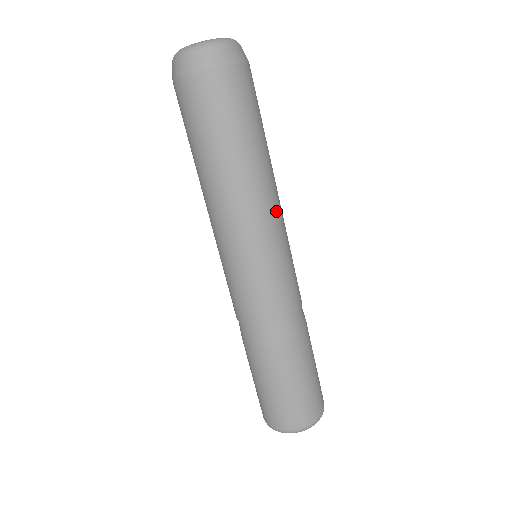
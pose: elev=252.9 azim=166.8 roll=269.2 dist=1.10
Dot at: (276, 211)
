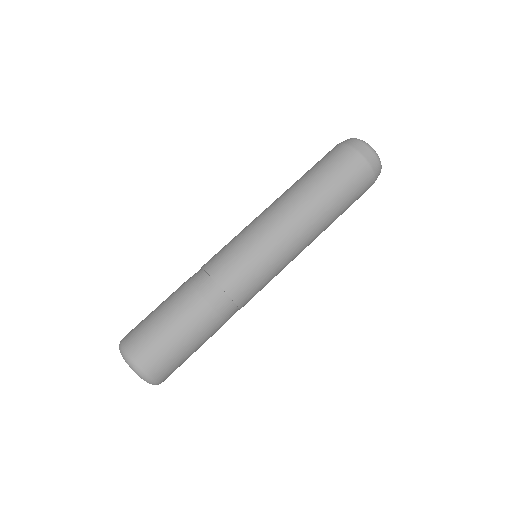
Dot at: (298, 243)
